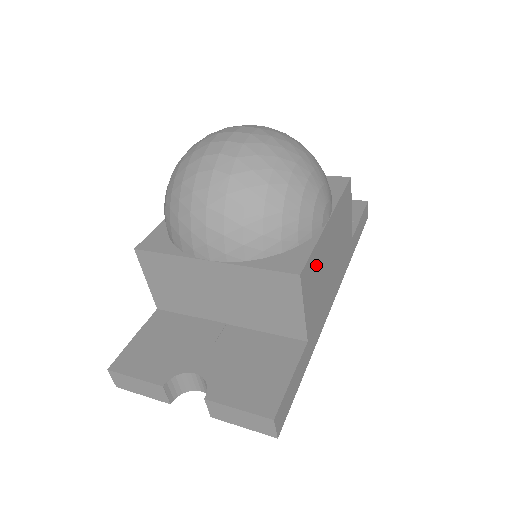
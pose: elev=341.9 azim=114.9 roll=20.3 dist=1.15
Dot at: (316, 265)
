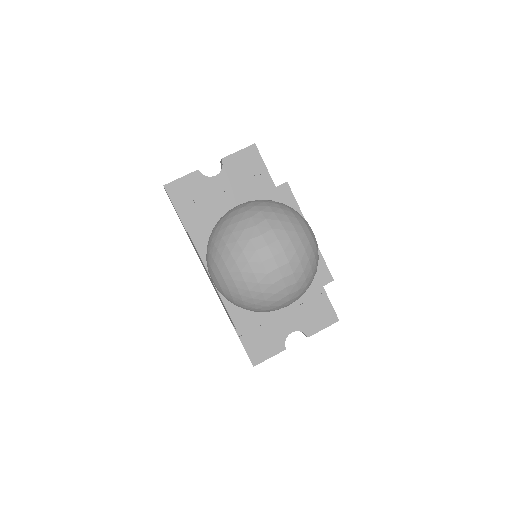
Dot at: occluded
